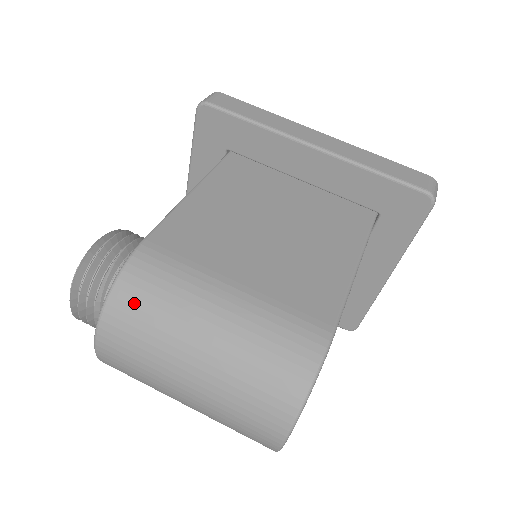
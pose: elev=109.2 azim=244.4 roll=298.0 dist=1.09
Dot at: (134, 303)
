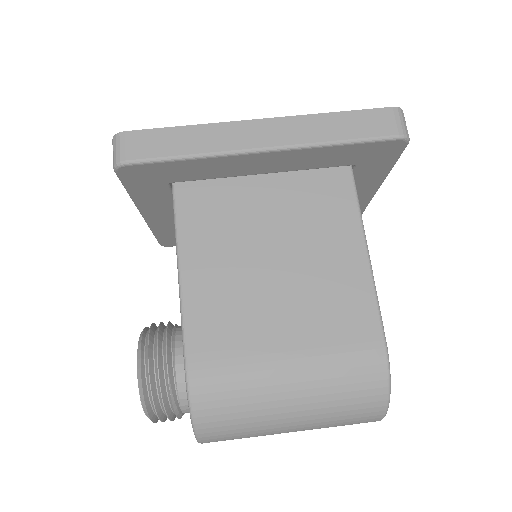
Dot at: (219, 419)
